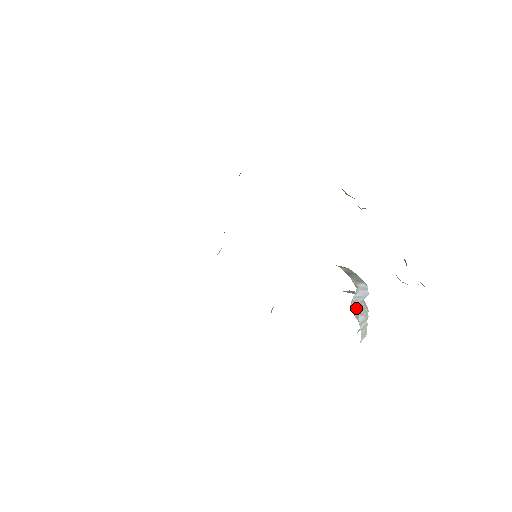
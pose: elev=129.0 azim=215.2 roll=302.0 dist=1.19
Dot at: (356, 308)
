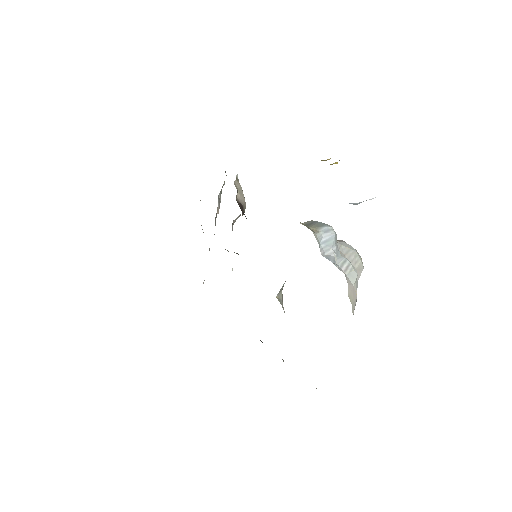
Dot at: (331, 253)
